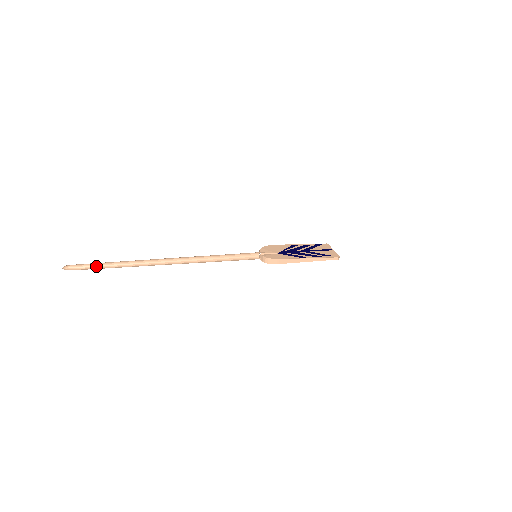
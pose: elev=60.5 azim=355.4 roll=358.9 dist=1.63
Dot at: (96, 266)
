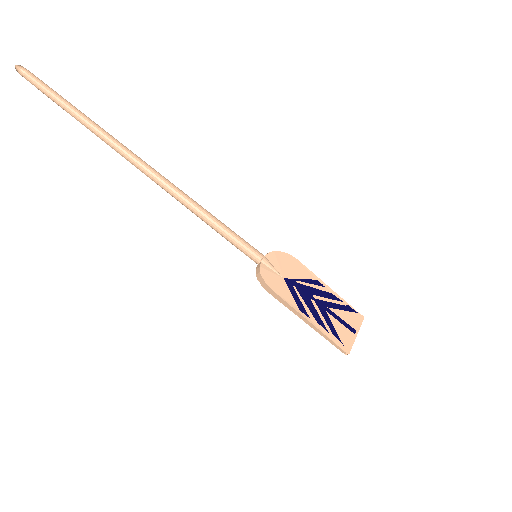
Dot at: (58, 97)
